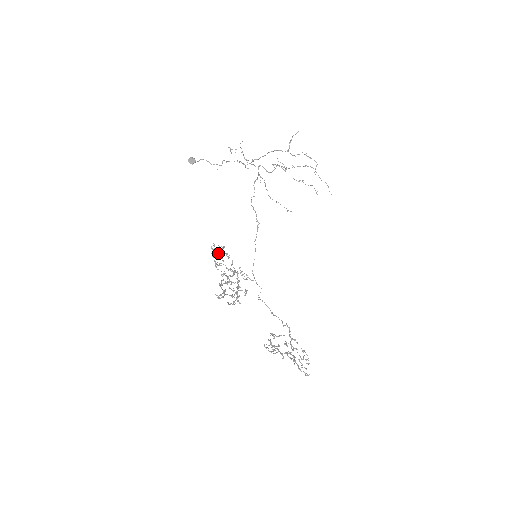
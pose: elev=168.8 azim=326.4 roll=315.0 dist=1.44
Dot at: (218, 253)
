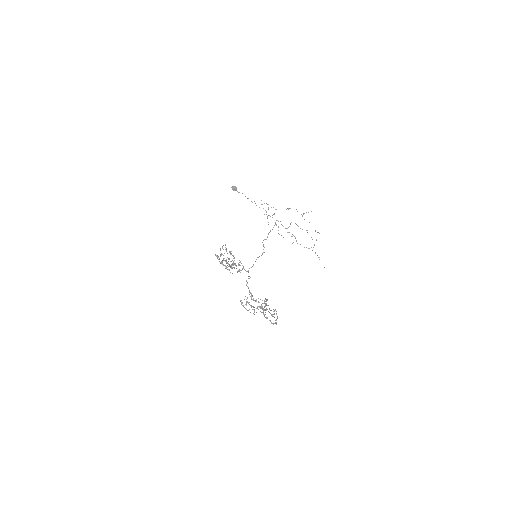
Dot at: occluded
